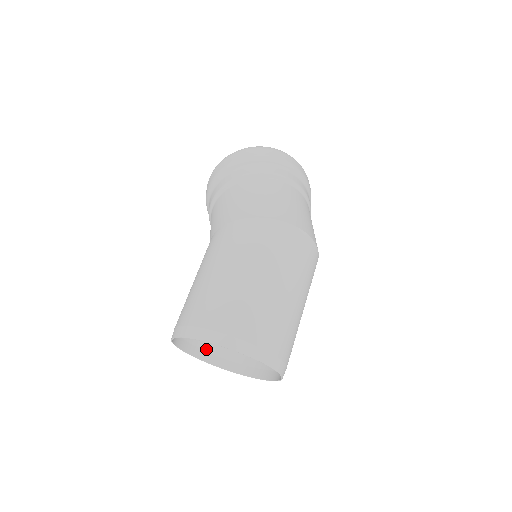
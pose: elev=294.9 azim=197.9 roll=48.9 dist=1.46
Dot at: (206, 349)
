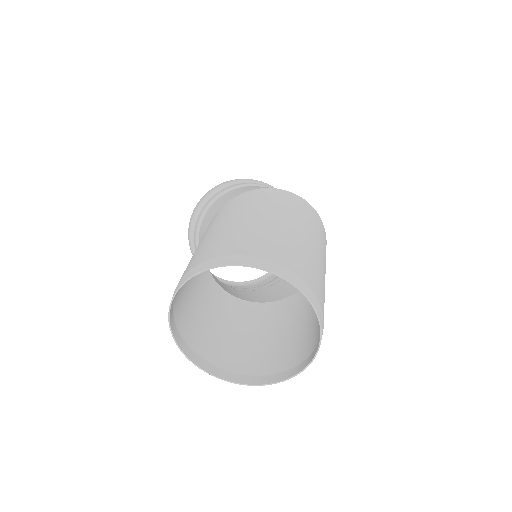
Dot at: (205, 358)
